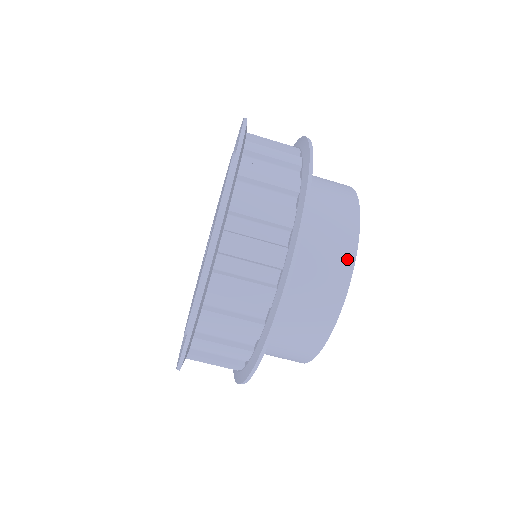
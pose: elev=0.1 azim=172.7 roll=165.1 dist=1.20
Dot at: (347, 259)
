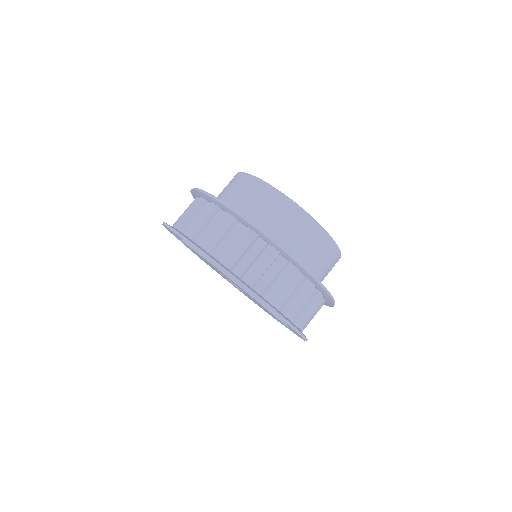
Dot at: (322, 235)
